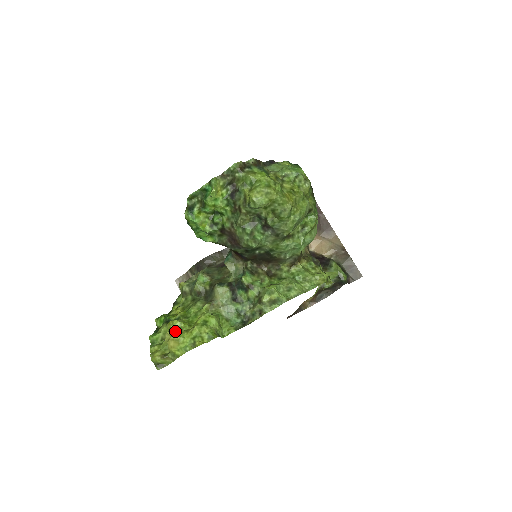
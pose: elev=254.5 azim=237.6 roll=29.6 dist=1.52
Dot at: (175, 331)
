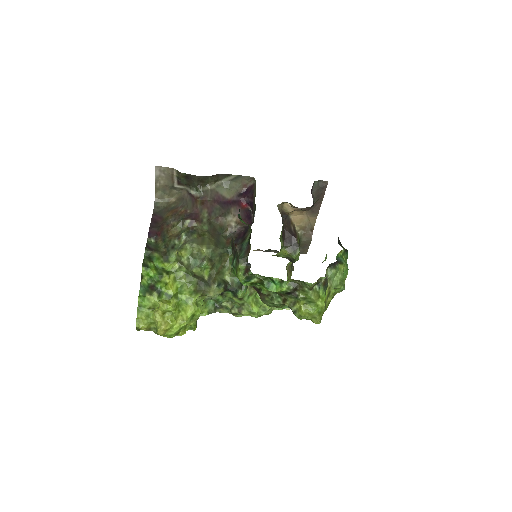
Dot at: (165, 312)
